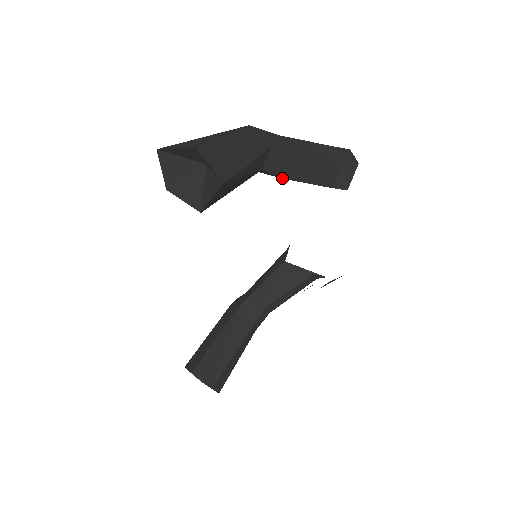
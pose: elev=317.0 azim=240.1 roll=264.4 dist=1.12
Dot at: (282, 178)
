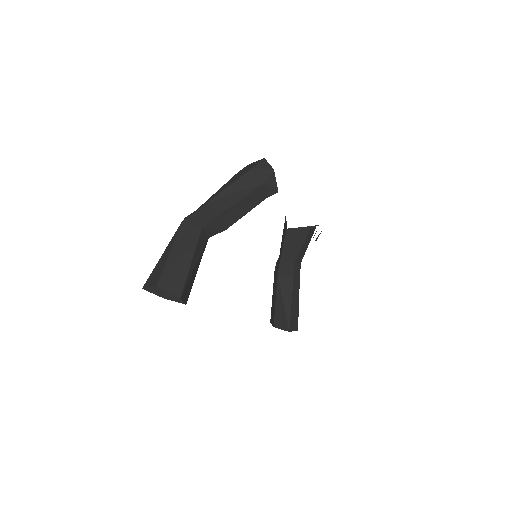
Dot at: occluded
